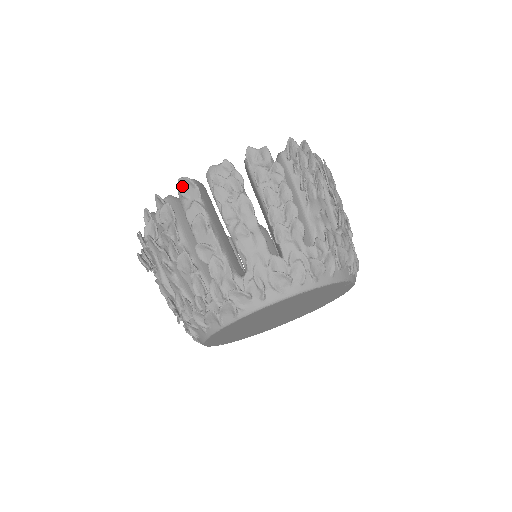
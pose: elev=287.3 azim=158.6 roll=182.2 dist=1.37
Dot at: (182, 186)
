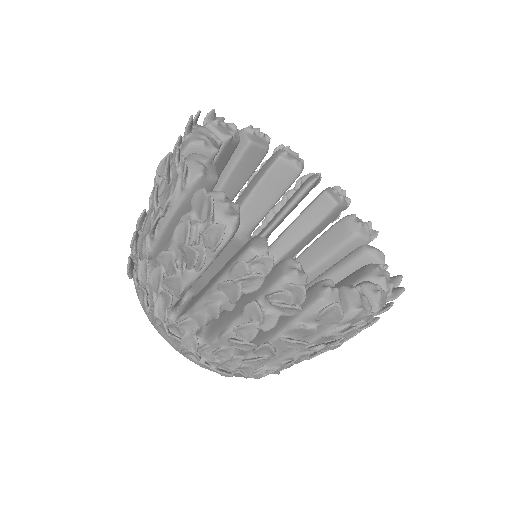
Dot at: (330, 311)
